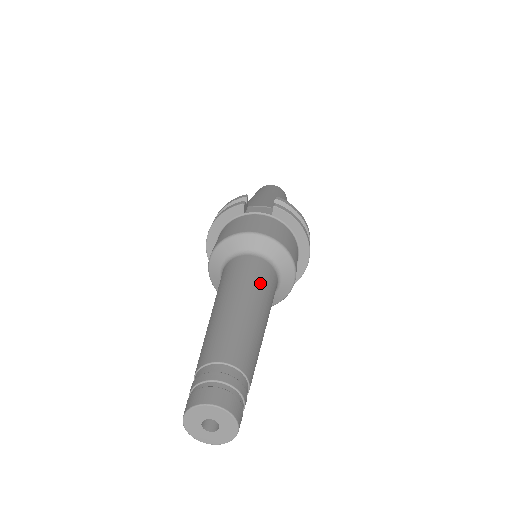
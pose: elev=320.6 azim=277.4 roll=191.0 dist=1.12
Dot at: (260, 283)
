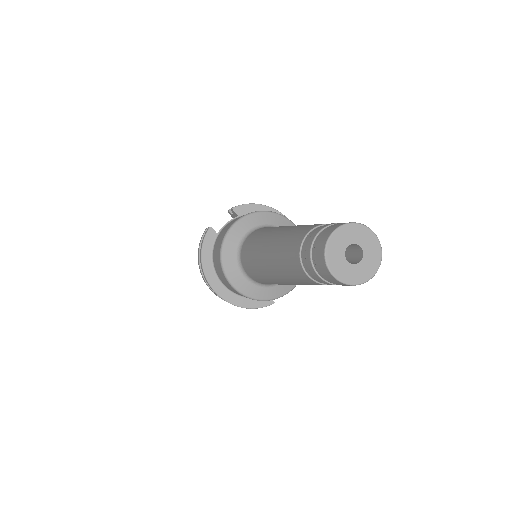
Dot at: occluded
